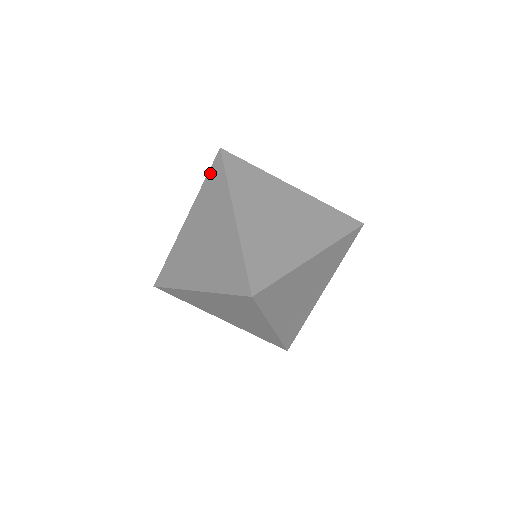
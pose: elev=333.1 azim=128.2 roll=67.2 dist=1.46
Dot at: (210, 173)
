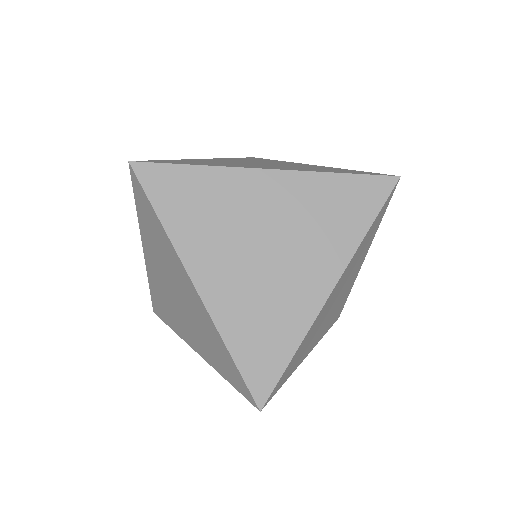
Dot at: (136, 199)
